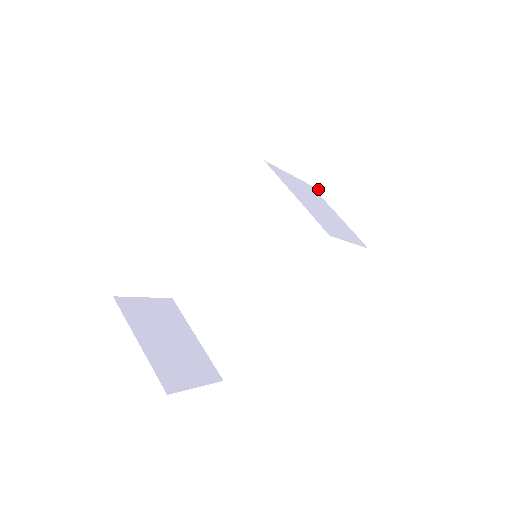
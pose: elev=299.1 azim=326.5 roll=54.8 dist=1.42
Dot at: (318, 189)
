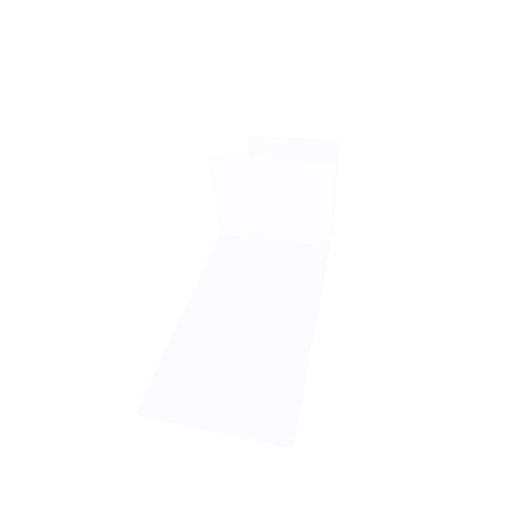
Dot at: (254, 236)
